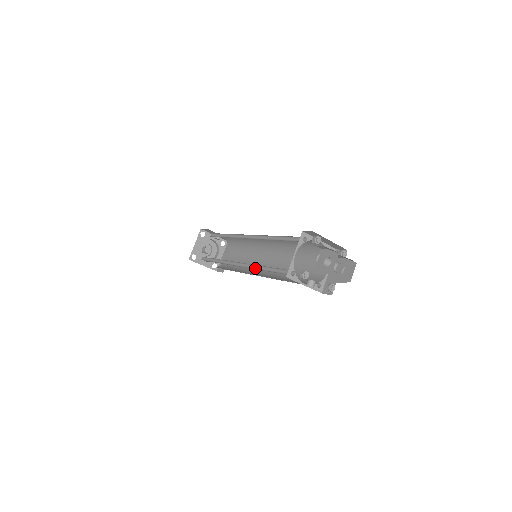
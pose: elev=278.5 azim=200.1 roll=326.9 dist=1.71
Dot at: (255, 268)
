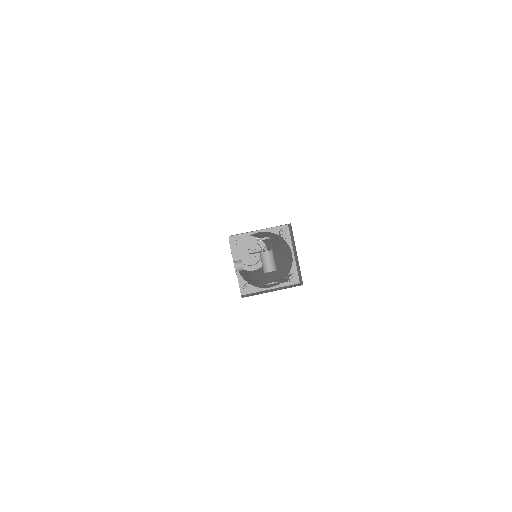
Dot at: occluded
